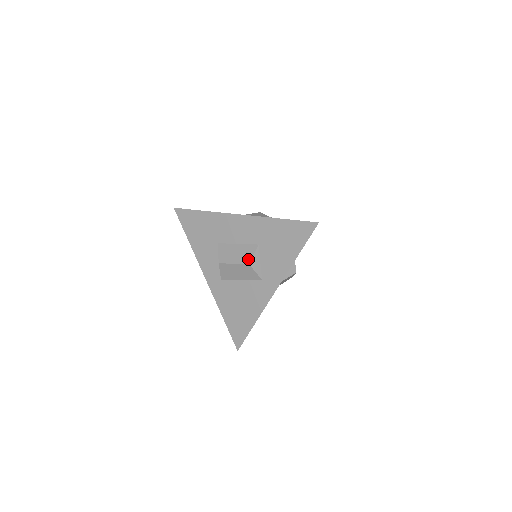
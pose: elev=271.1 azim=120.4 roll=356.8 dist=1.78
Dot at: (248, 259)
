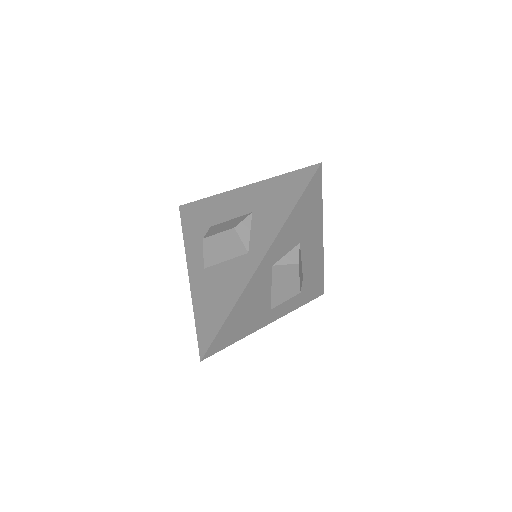
Dot at: (235, 225)
